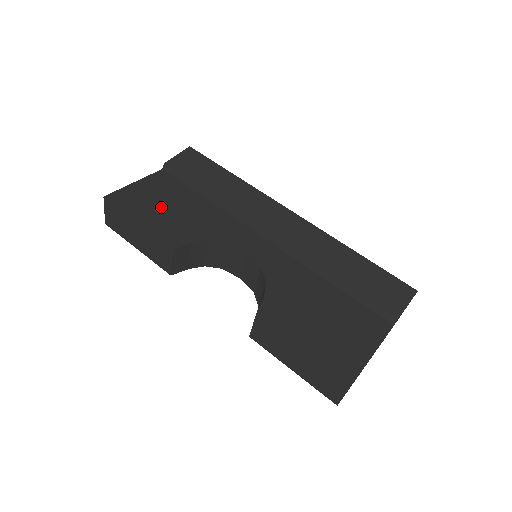
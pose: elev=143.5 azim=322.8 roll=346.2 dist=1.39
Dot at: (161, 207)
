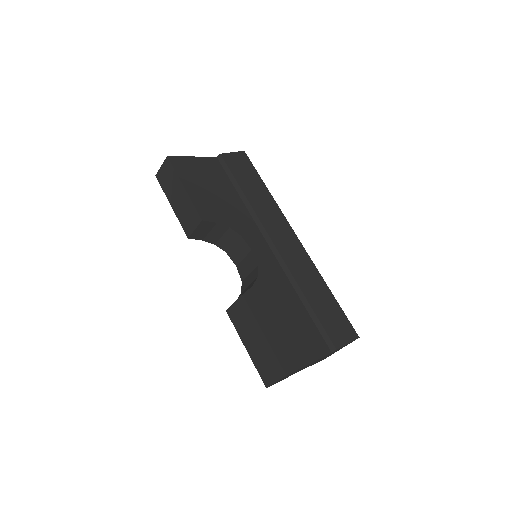
Dot at: (205, 185)
